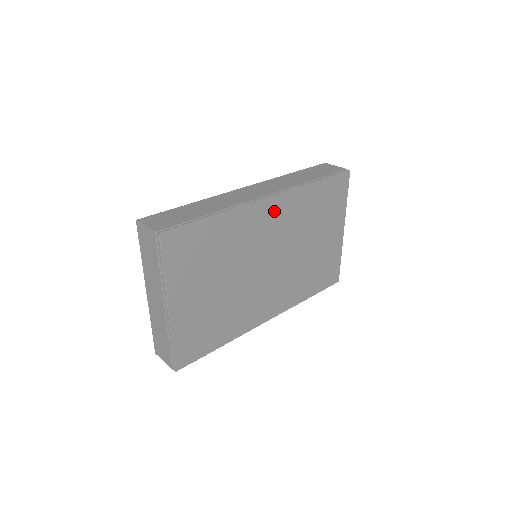
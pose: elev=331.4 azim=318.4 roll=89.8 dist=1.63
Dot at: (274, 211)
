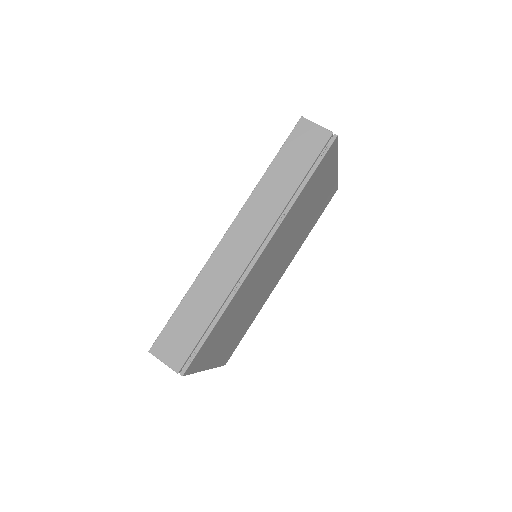
Dot at: (267, 252)
